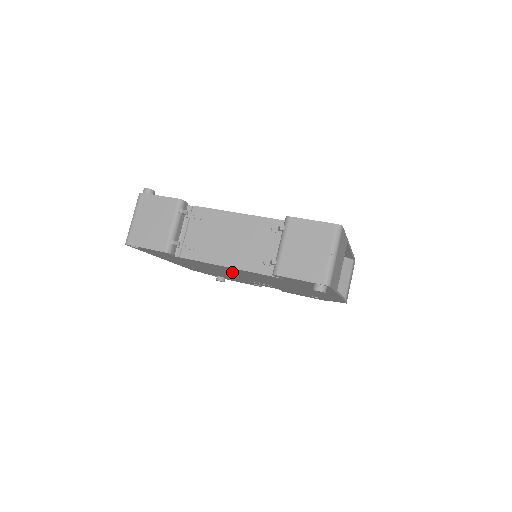
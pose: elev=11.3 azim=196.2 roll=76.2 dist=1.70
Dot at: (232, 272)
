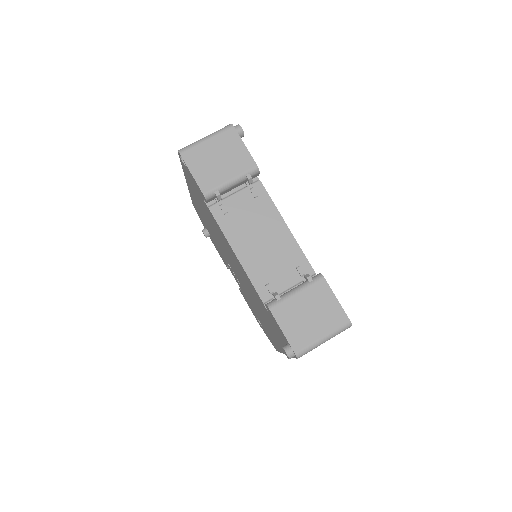
Dot at: occluded
